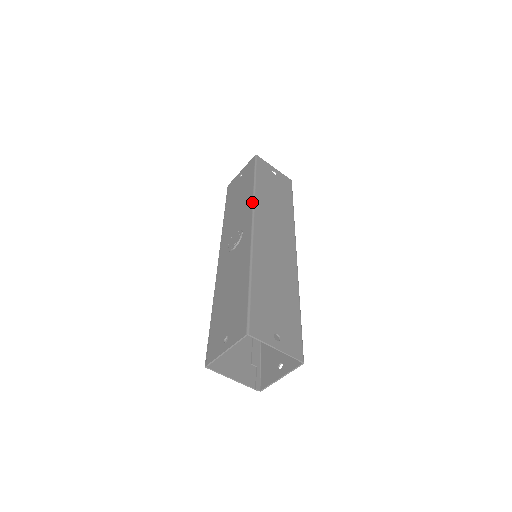
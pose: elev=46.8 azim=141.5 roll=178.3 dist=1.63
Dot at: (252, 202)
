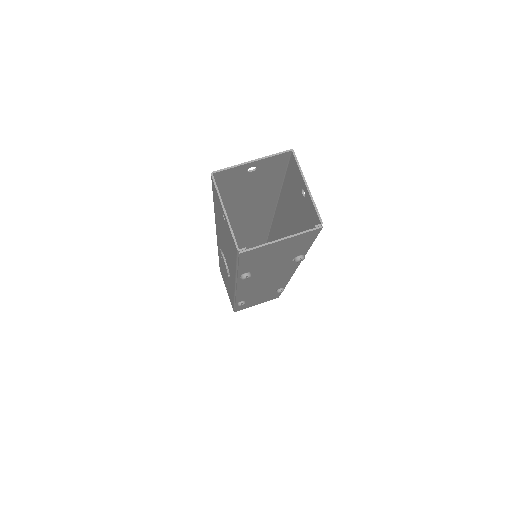
Dot at: occluded
